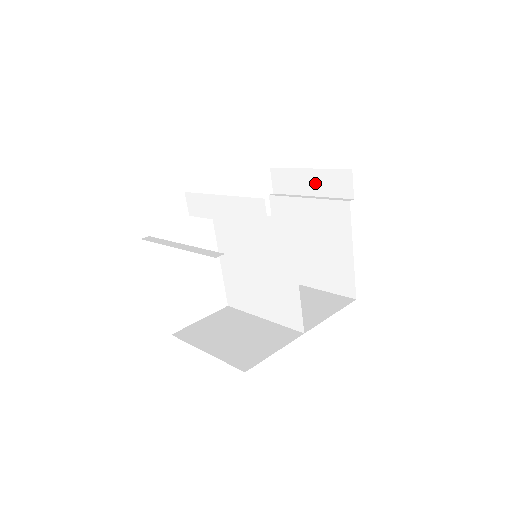
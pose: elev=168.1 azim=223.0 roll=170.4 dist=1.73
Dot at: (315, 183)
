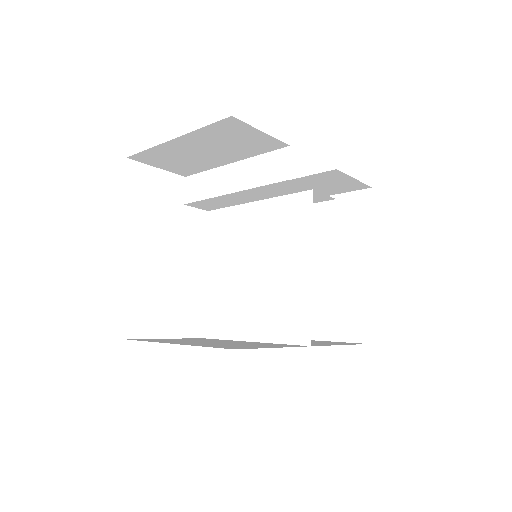
Dot at: (326, 212)
